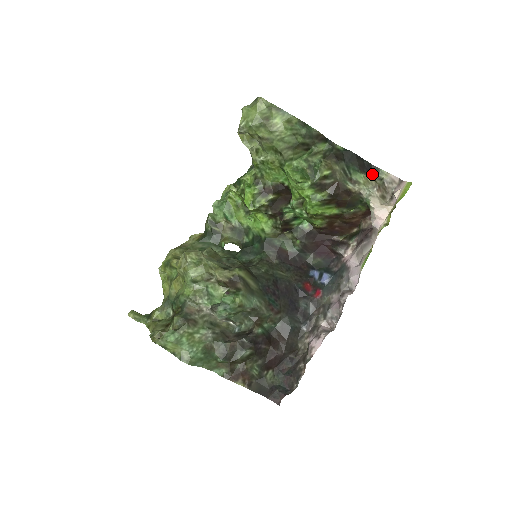
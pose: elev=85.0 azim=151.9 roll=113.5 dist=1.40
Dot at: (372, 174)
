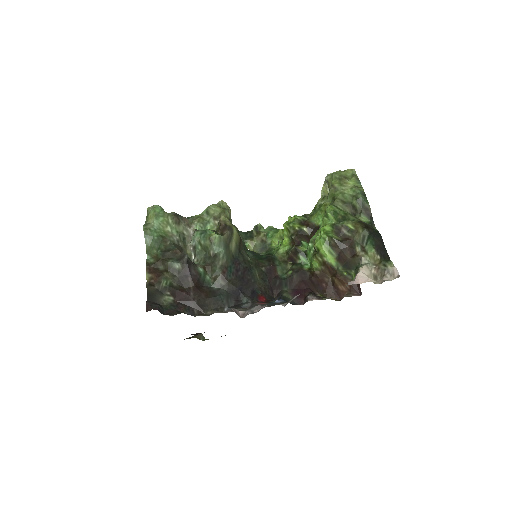
Dot at: (382, 259)
